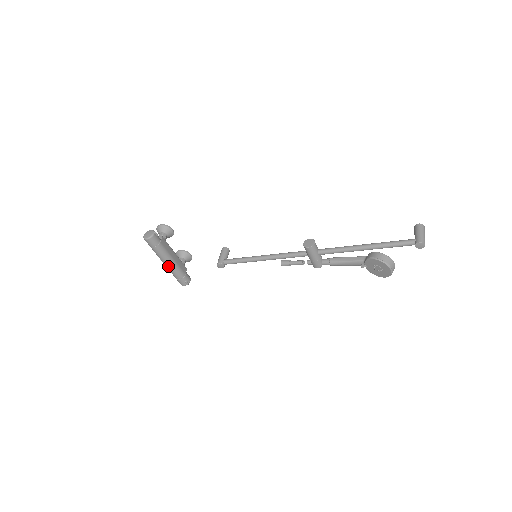
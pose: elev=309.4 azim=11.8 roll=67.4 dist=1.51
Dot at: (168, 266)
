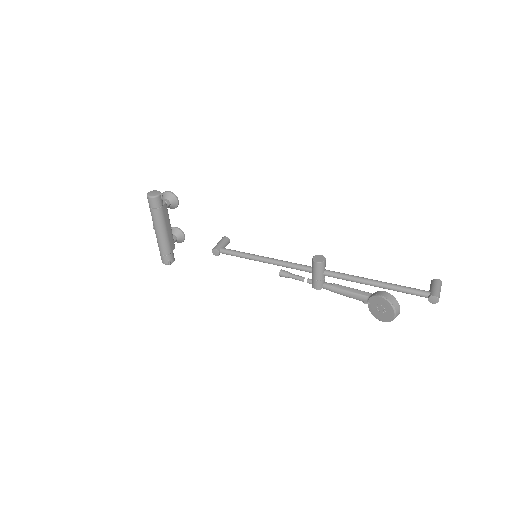
Dot at: (158, 236)
